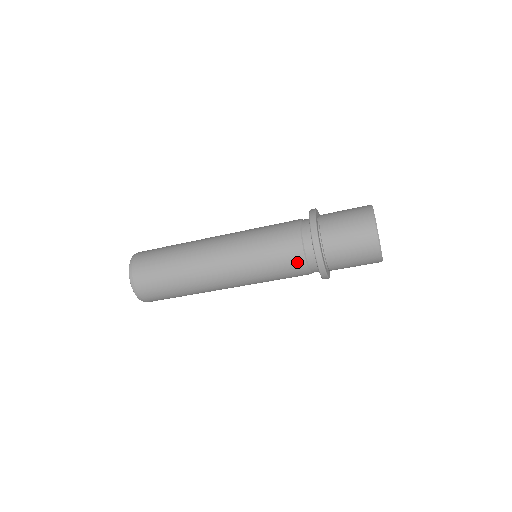
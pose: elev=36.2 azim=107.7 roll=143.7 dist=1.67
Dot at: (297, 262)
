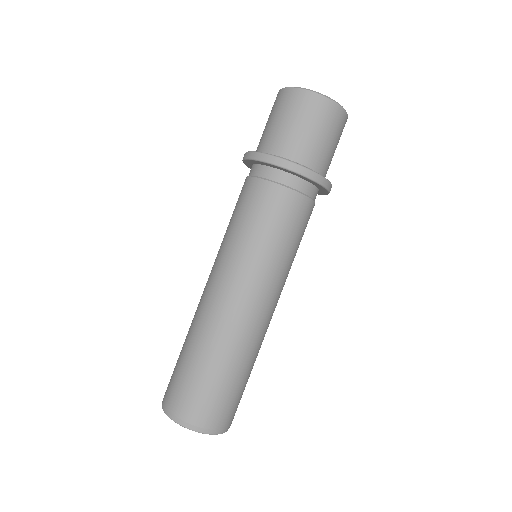
Dot at: (244, 187)
